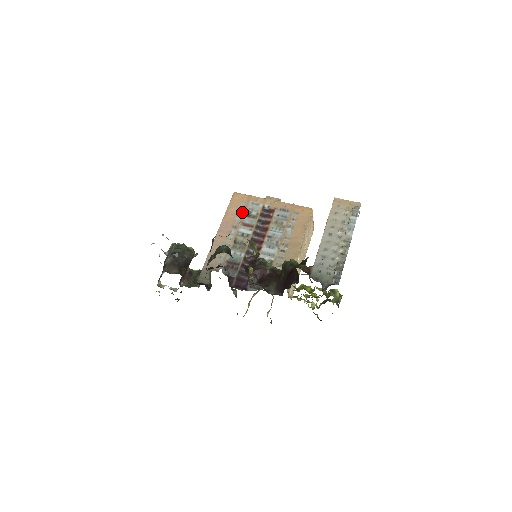
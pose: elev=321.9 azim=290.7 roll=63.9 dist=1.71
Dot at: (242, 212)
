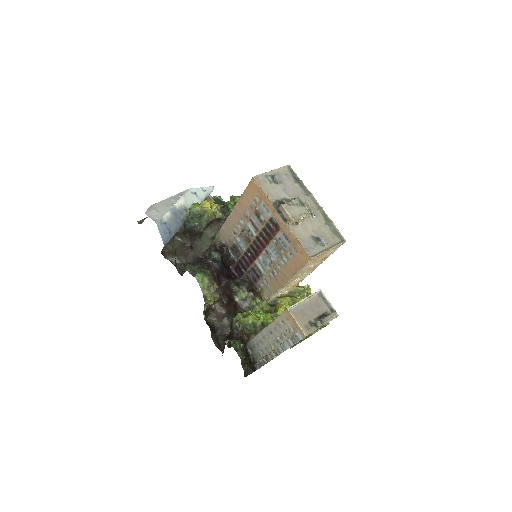
Dot at: (254, 207)
